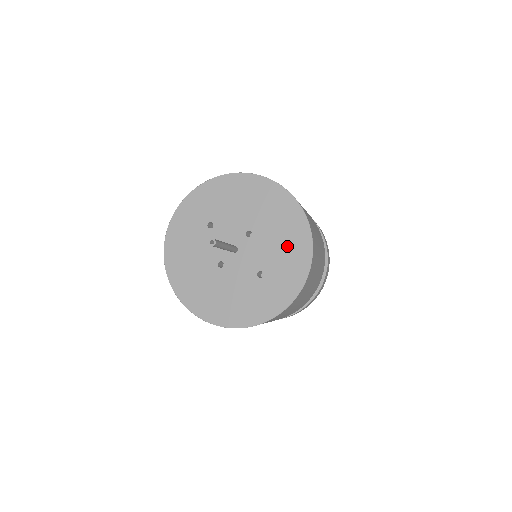
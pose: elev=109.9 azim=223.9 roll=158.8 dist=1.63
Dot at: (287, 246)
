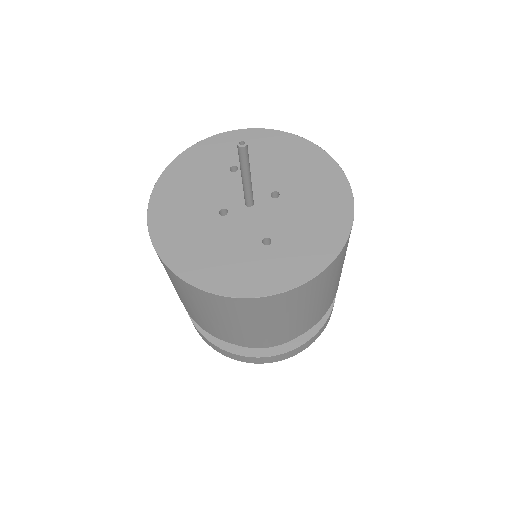
Dot at: (316, 224)
